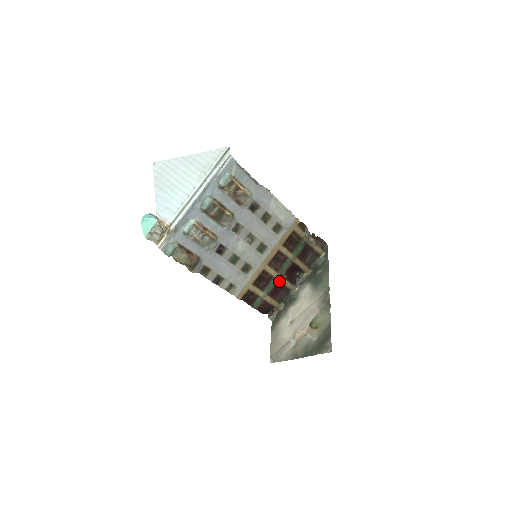
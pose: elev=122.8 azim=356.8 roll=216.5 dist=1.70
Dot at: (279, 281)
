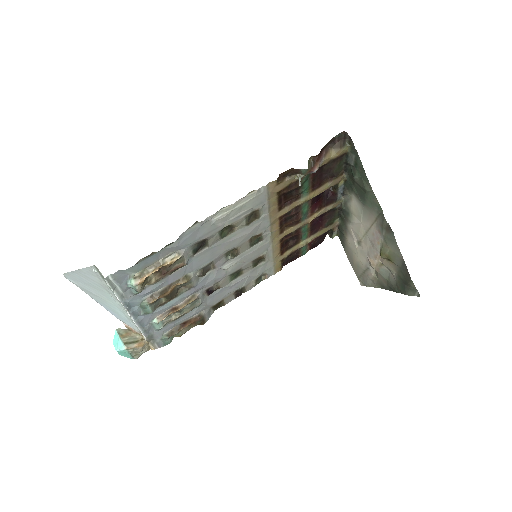
Dot at: (311, 220)
